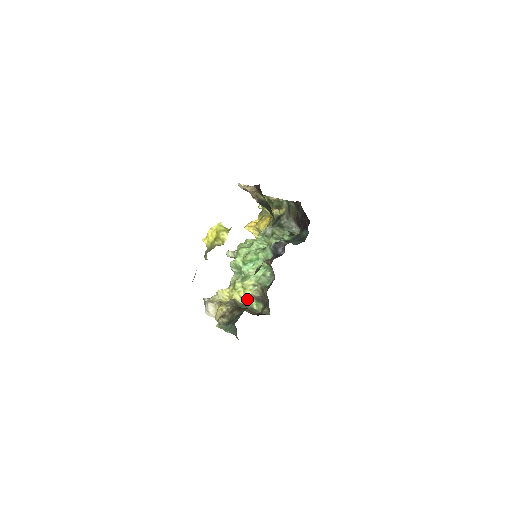
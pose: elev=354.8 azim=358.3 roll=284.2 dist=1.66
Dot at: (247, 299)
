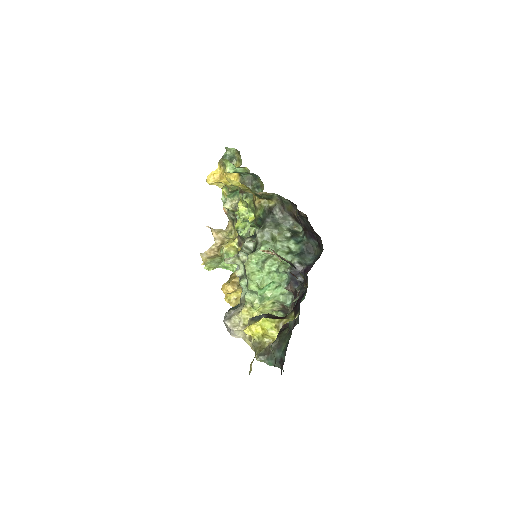
Dot at: (267, 312)
